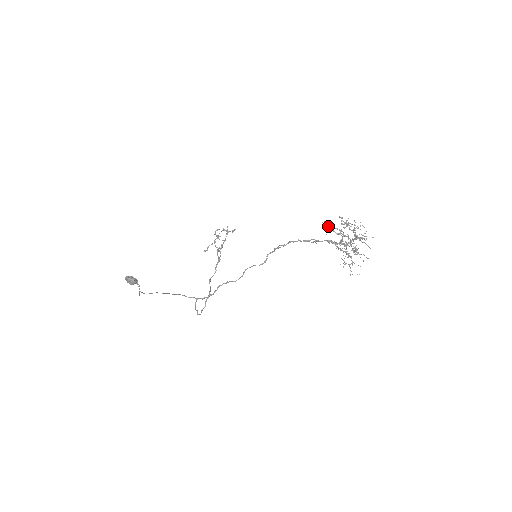
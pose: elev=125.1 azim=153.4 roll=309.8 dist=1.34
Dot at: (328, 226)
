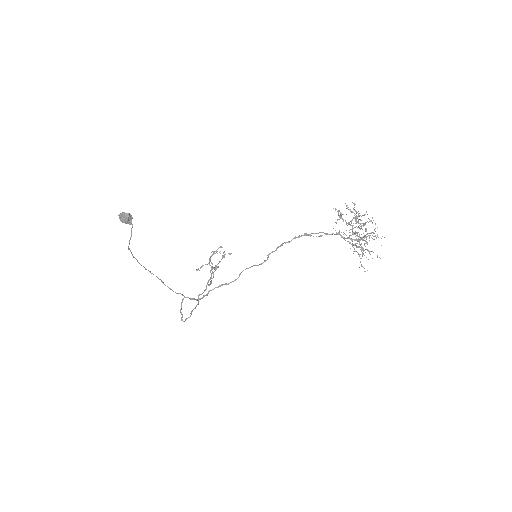
Dot at: (339, 215)
